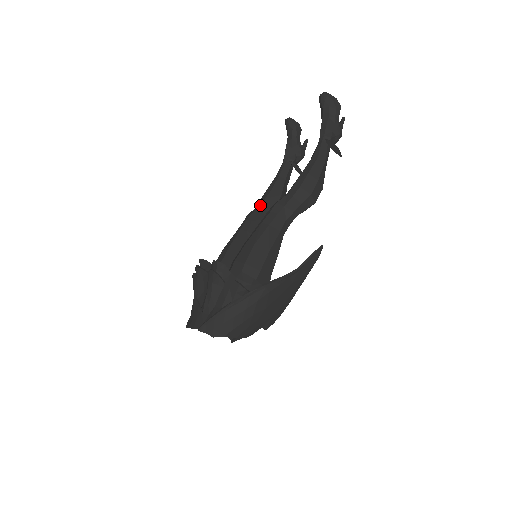
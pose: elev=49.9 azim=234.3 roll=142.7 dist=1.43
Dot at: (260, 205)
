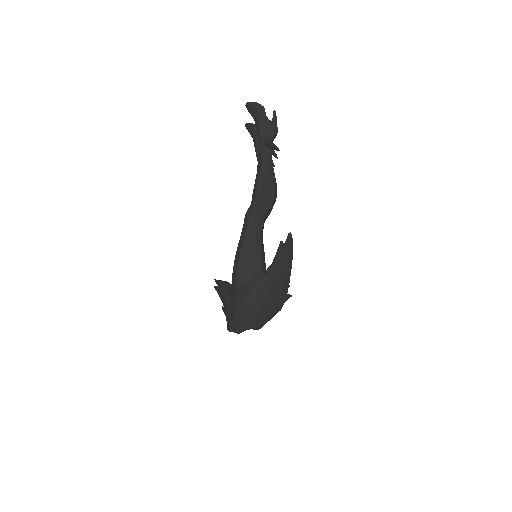
Dot at: occluded
